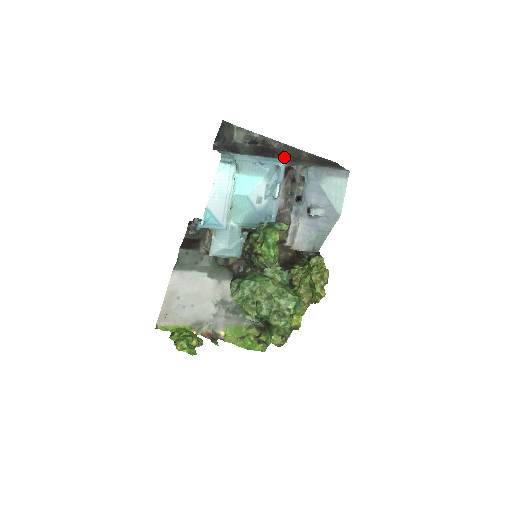
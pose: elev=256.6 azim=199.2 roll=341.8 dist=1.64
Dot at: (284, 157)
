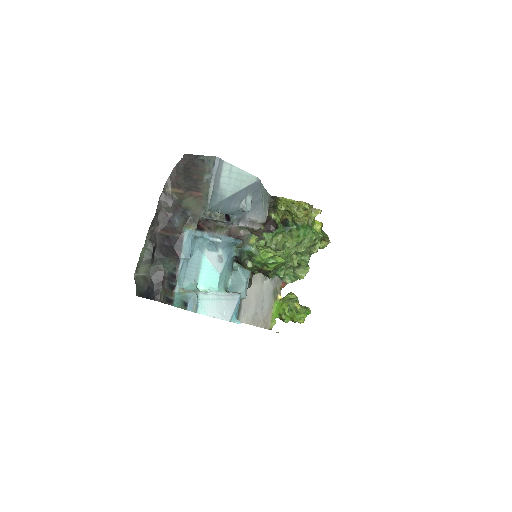
Dot at: (177, 223)
